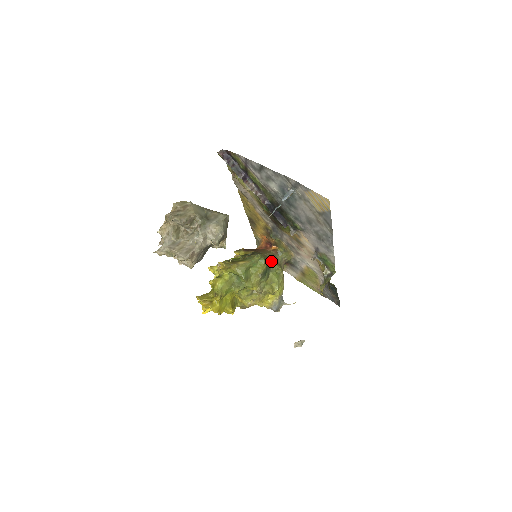
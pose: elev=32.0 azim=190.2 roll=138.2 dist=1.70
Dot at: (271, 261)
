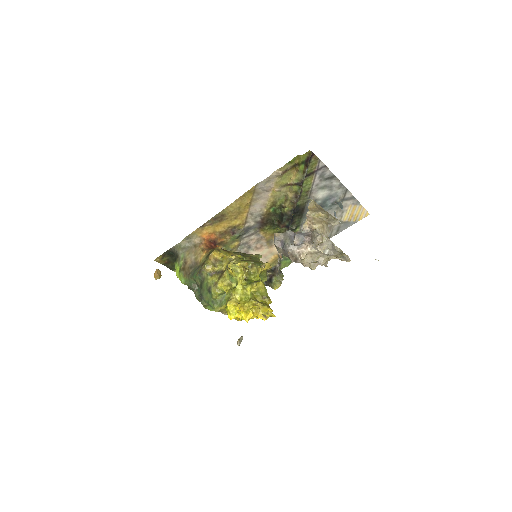
Dot at: occluded
